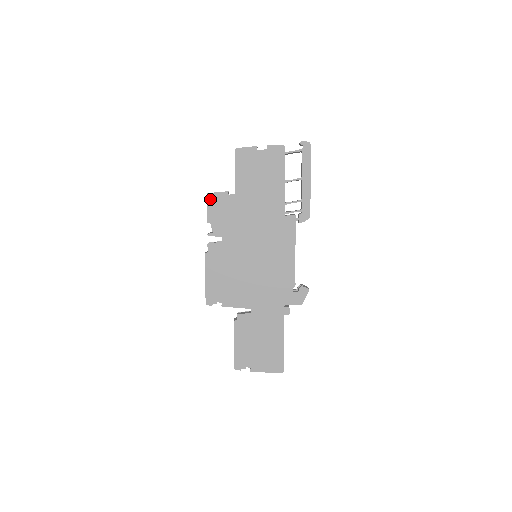
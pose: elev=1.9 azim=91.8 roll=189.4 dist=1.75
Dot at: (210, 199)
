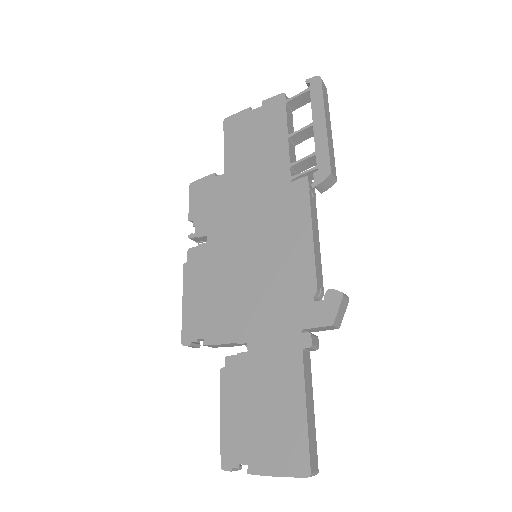
Dot at: (193, 189)
